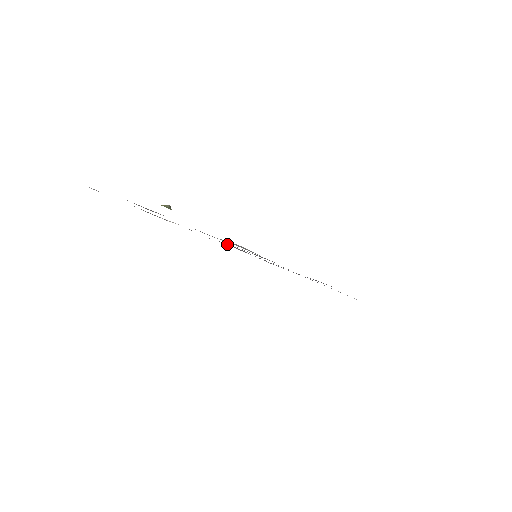
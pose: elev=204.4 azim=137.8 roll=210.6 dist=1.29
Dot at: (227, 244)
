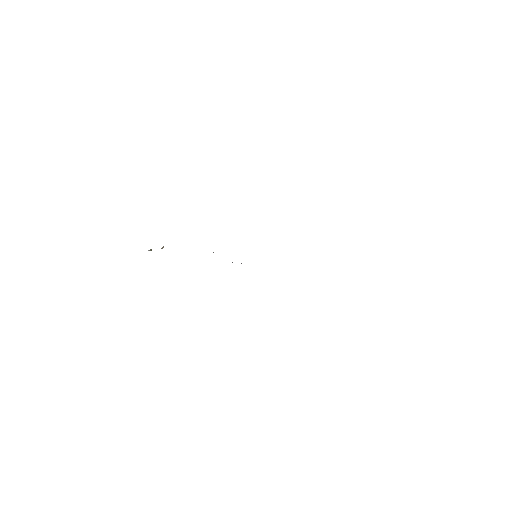
Dot at: occluded
